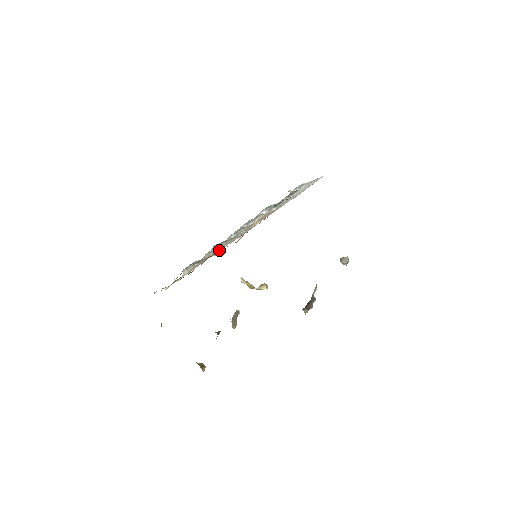
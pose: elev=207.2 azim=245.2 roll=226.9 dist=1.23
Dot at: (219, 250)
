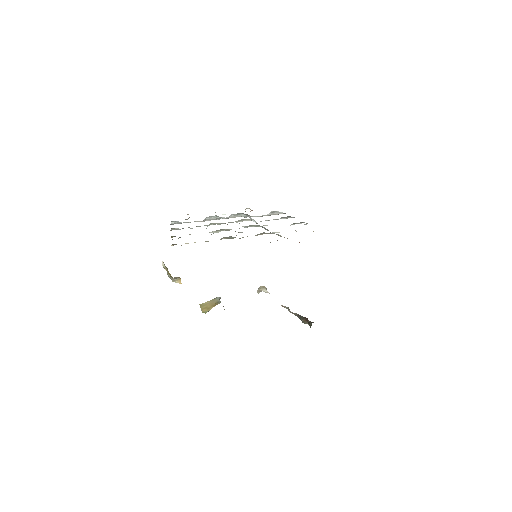
Dot at: (277, 240)
